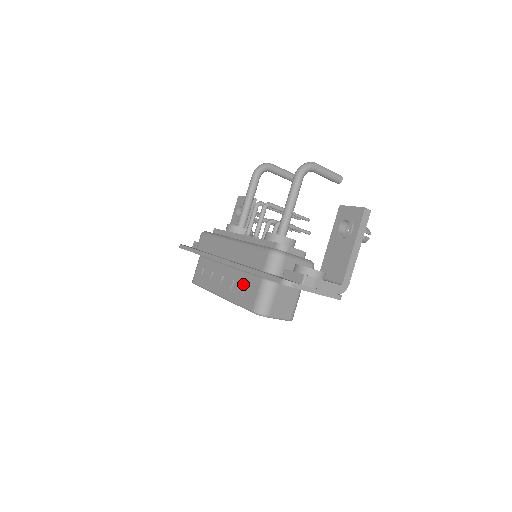
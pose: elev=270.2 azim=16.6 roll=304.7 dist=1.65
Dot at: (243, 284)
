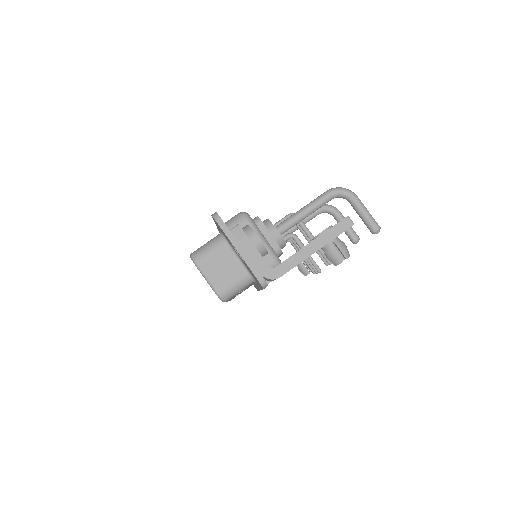
Dot at: occluded
